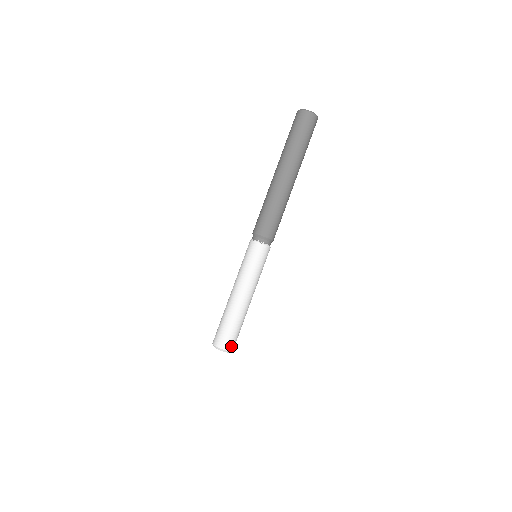
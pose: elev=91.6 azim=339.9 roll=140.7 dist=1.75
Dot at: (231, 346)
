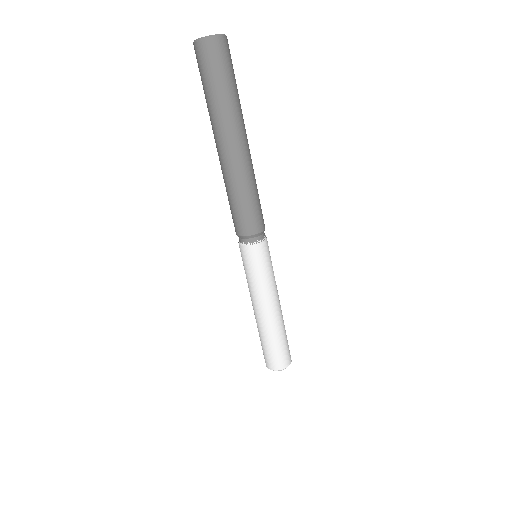
Dot at: (290, 355)
